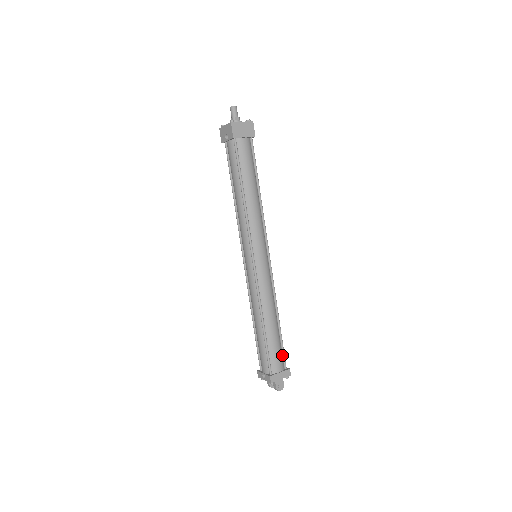
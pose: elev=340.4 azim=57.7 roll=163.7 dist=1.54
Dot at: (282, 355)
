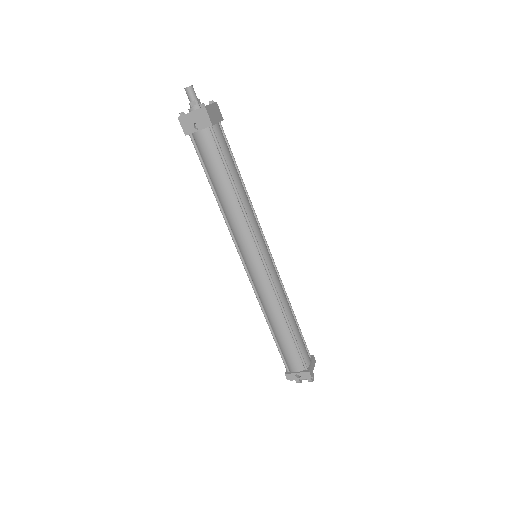
Dot at: occluded
